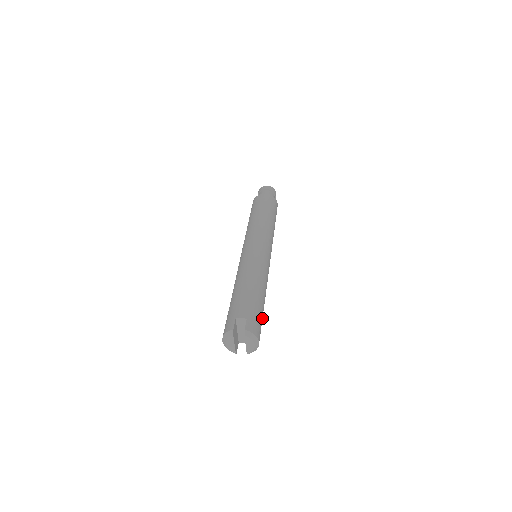
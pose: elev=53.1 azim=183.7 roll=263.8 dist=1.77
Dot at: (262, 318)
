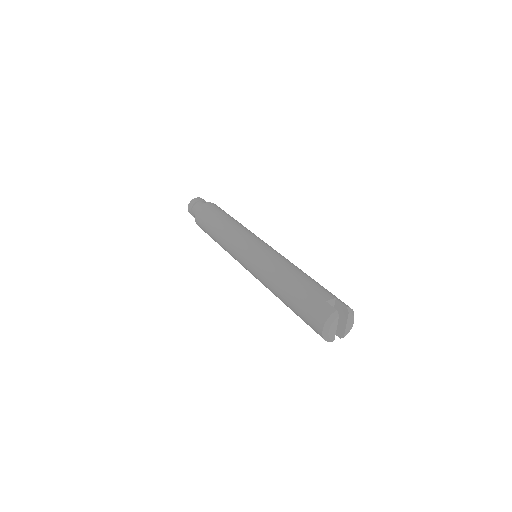
Dot at: occluded
